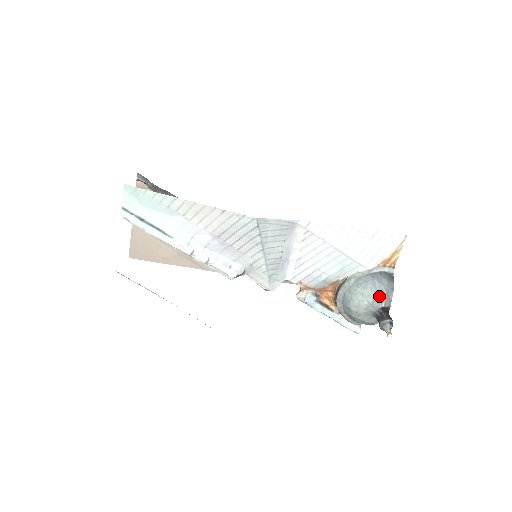
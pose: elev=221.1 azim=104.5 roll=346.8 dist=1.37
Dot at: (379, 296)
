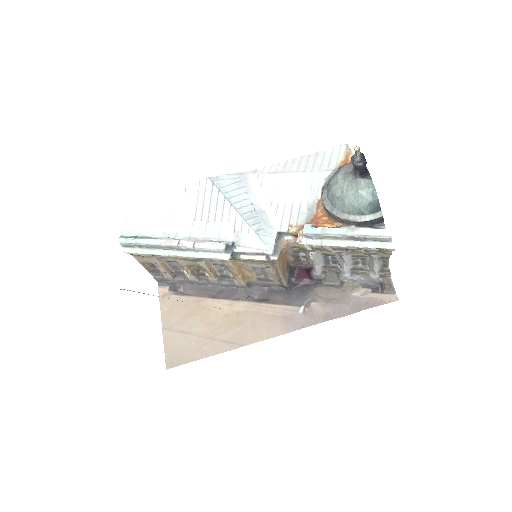
Dot at: (347, 166)
